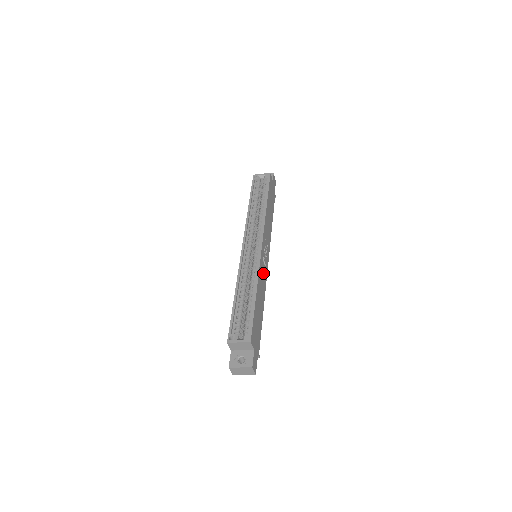
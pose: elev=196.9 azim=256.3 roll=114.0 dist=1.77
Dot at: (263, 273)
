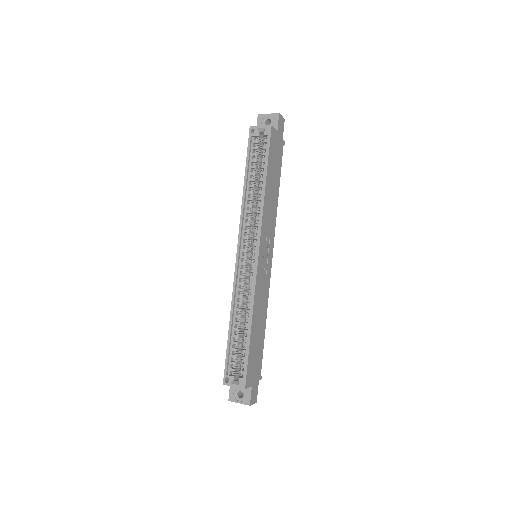
Dot at: (263, 285)
